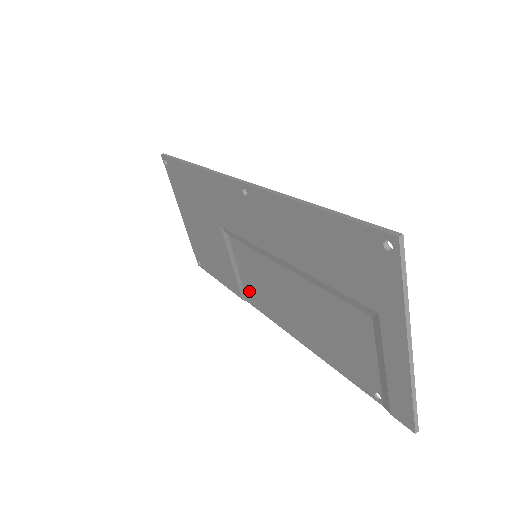
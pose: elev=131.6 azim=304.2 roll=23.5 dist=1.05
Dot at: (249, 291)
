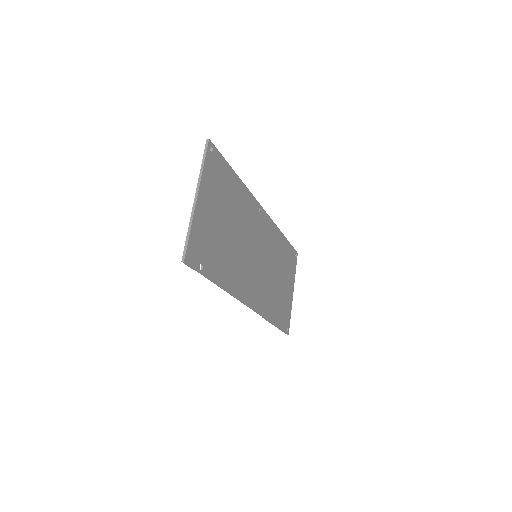
Dot at: (260, 301)
